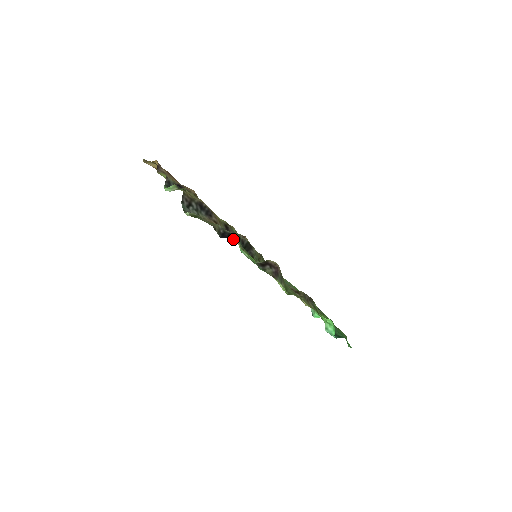
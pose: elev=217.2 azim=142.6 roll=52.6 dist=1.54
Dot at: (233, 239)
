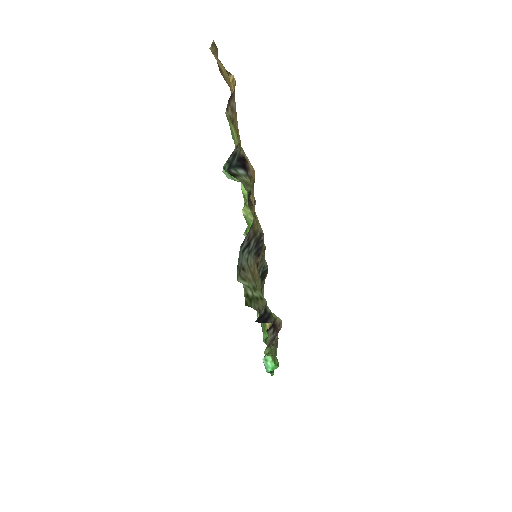
Dot at: occluded
